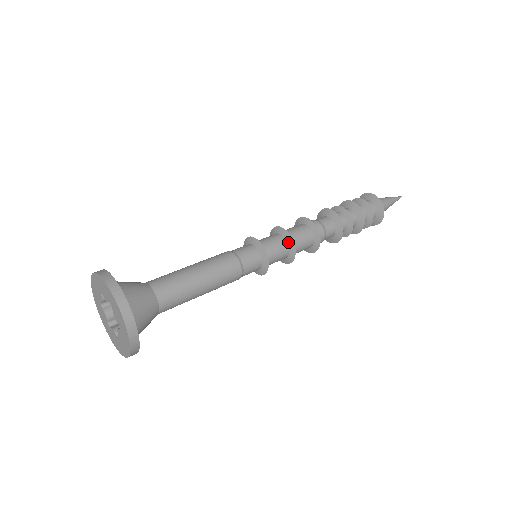
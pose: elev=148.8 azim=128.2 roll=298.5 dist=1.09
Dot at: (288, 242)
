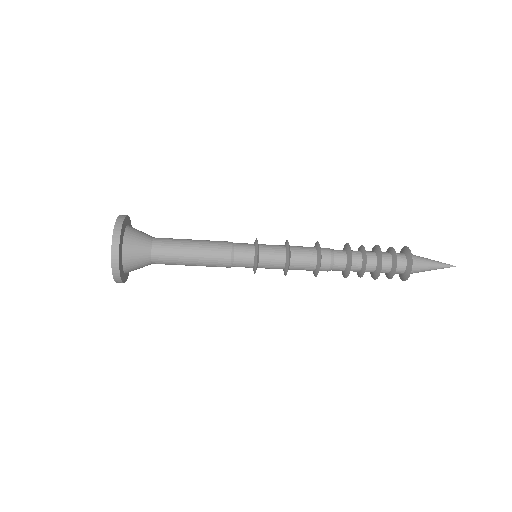
Dot at: occluded
